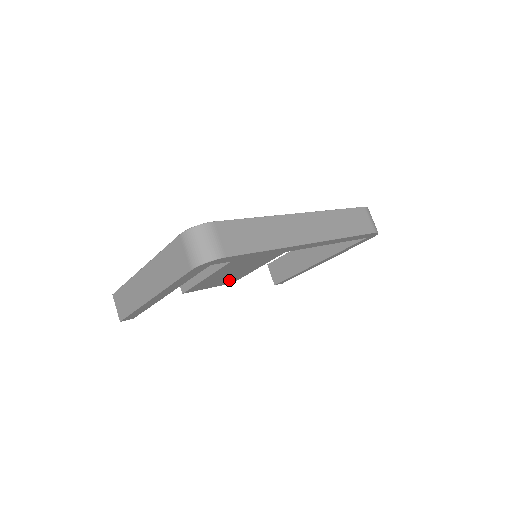
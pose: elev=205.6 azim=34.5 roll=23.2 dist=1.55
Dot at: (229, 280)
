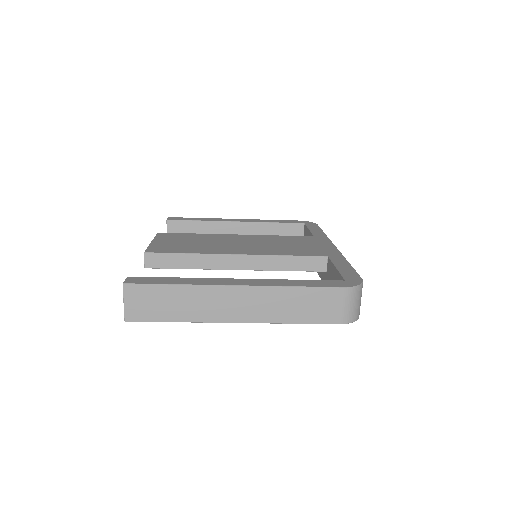
Dot at: occluded
